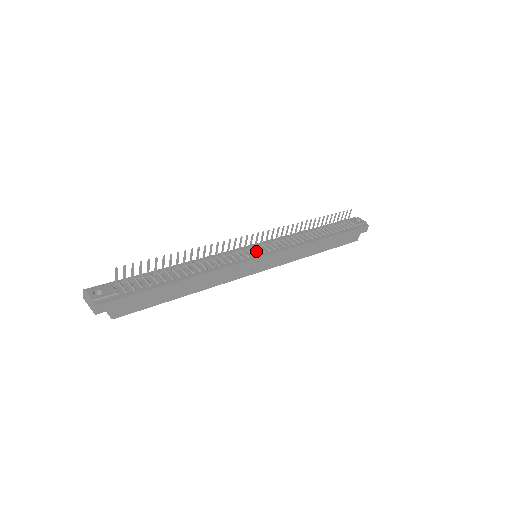
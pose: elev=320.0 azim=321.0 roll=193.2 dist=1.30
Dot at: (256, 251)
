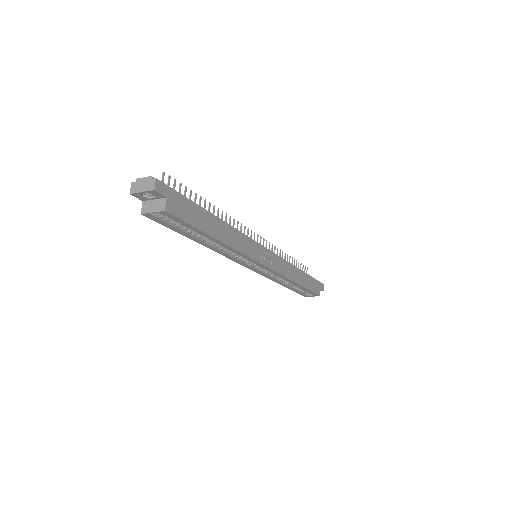
Dot at: occluded
